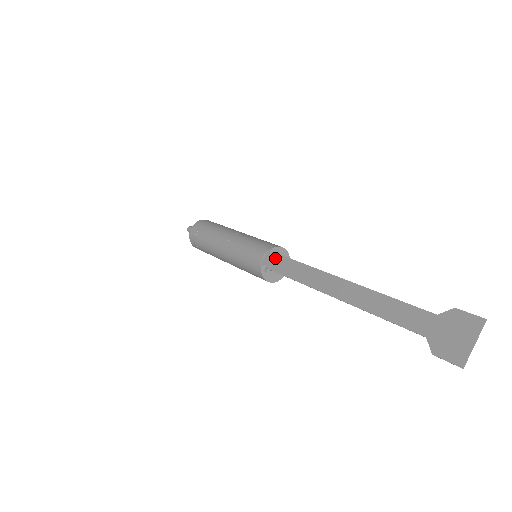
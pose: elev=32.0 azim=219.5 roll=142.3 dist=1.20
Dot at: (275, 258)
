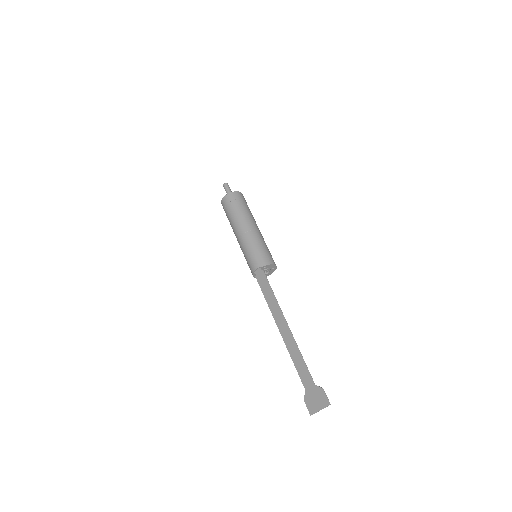
Dot at: (262, 276)
